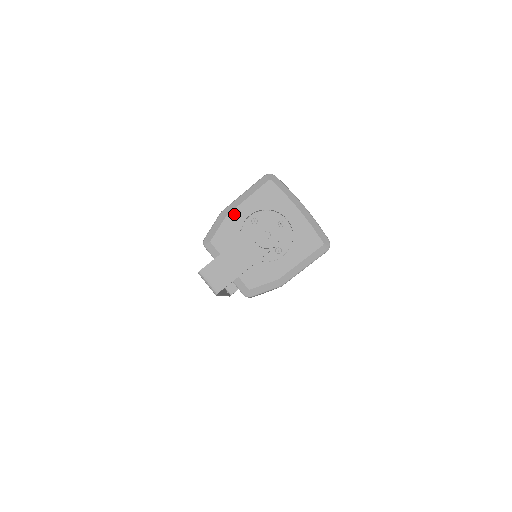
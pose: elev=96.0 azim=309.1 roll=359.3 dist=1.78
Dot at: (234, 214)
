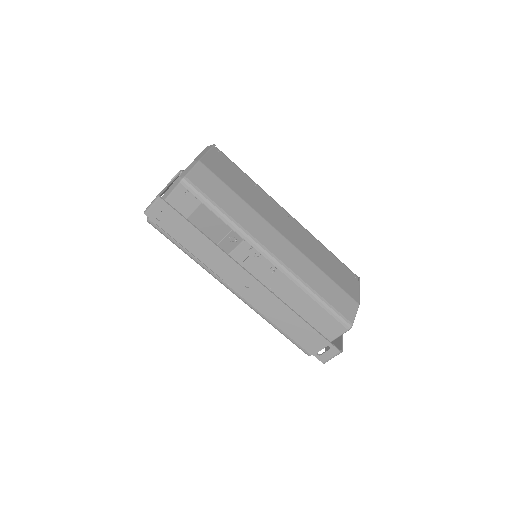
Dot at: occluded
